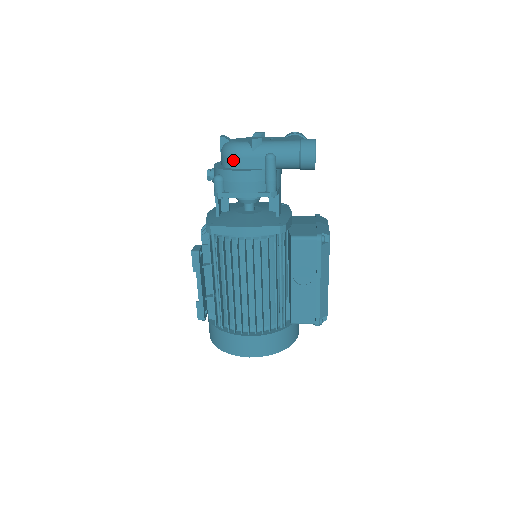
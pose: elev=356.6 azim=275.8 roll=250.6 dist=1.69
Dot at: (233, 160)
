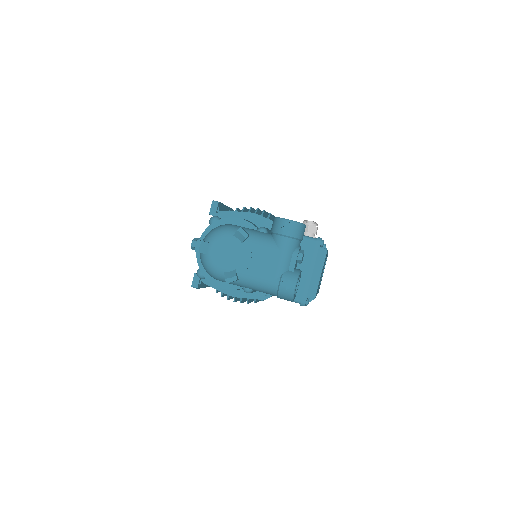
Dot at: occluded
